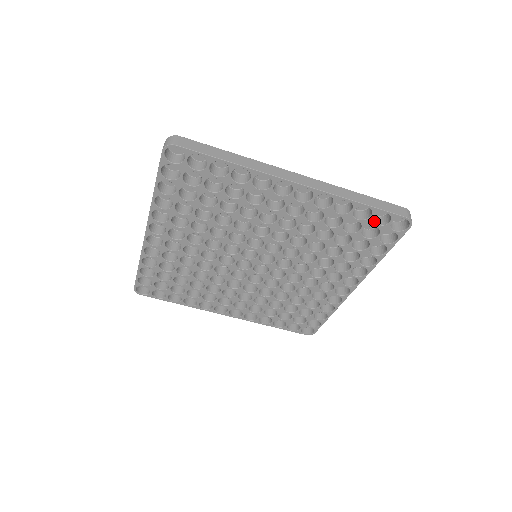
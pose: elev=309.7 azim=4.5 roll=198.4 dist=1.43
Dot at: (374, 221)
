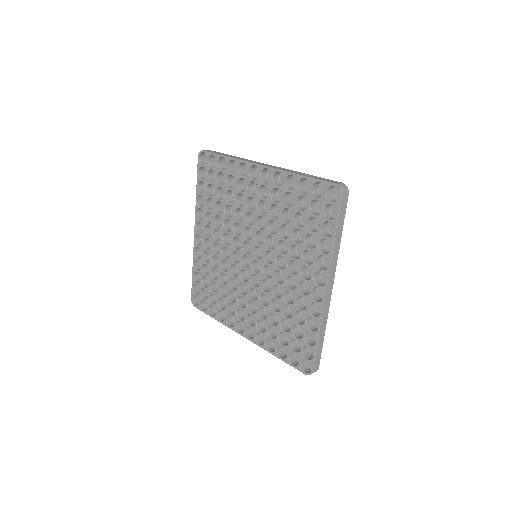
Dot at: (317, 196)
